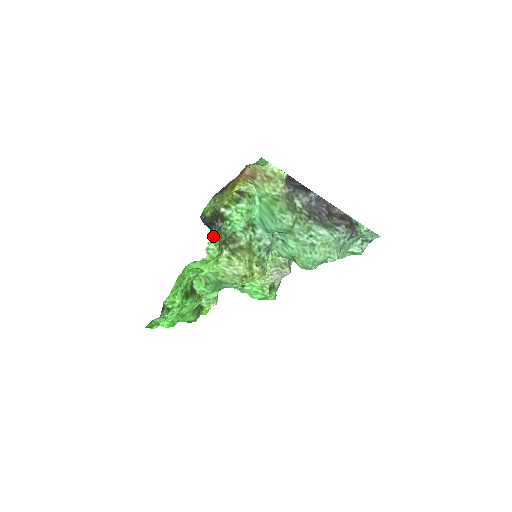
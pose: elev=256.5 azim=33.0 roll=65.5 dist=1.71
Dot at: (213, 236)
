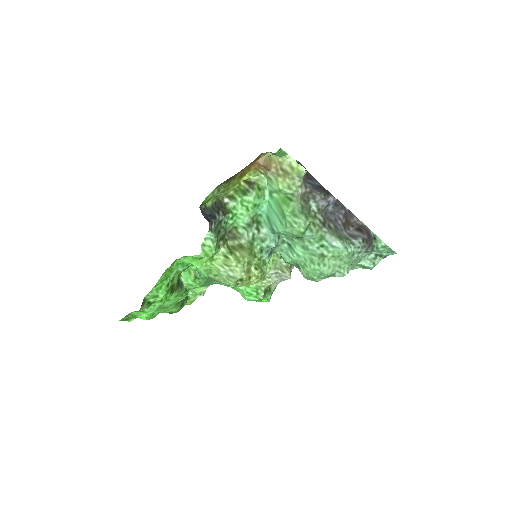
Dot at: (212, 231)
